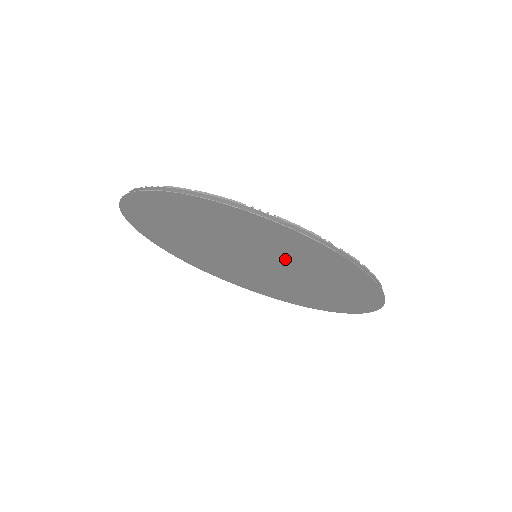
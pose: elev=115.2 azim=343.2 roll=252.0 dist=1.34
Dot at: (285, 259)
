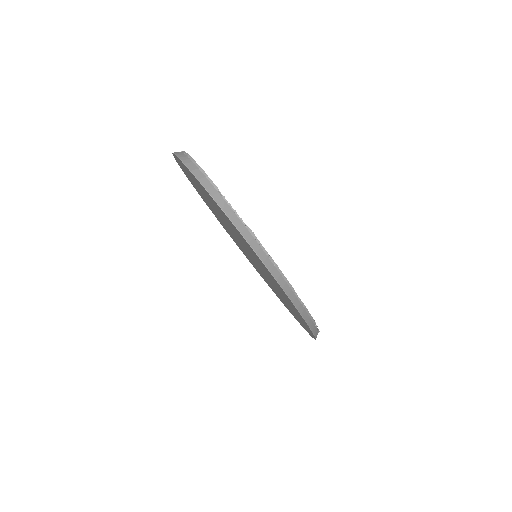
Dot at: occluded
